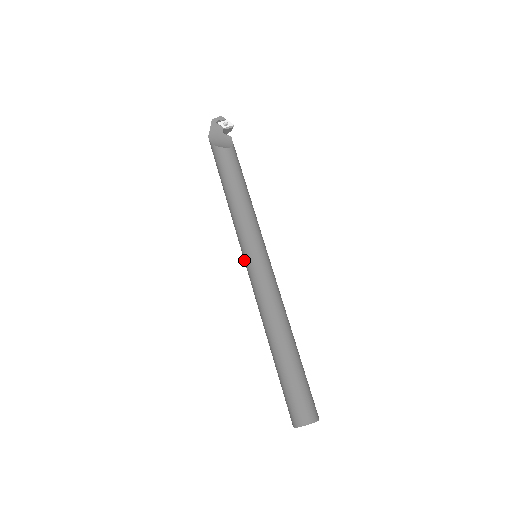
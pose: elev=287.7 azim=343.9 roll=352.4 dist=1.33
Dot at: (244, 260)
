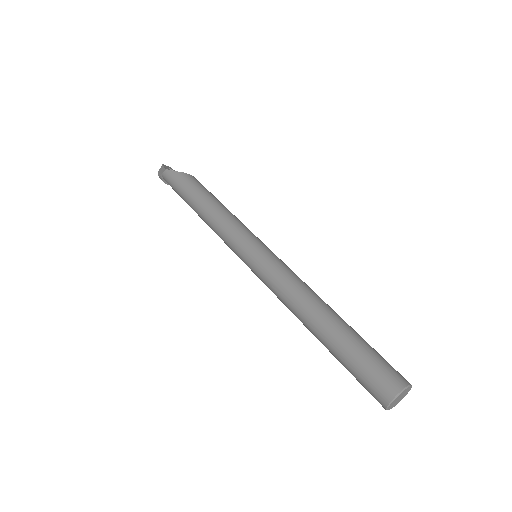
Dot at: (251, 251)
